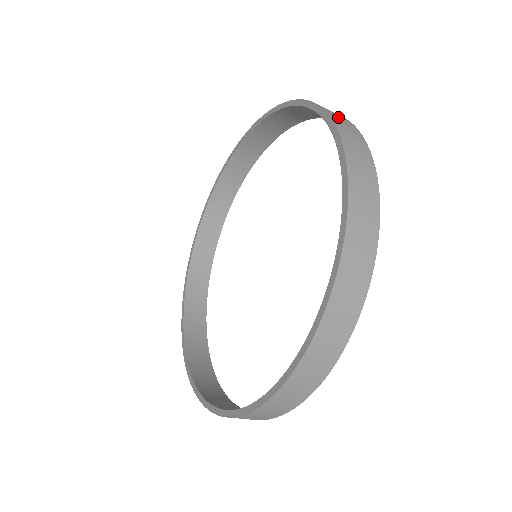
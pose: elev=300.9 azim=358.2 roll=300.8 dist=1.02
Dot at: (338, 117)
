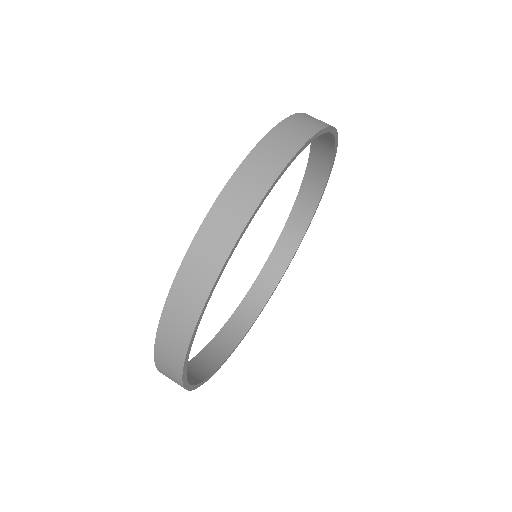
Dot at: (312, 118)
